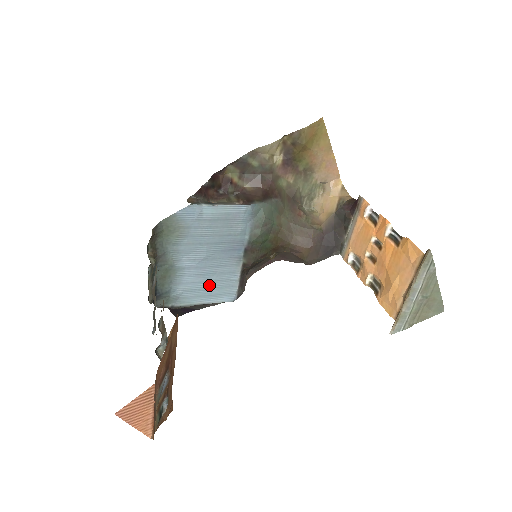
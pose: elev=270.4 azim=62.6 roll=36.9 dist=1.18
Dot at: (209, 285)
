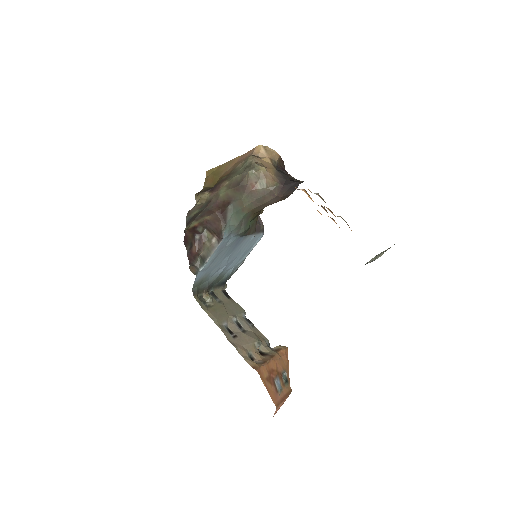
Dot at: (243, 253)
